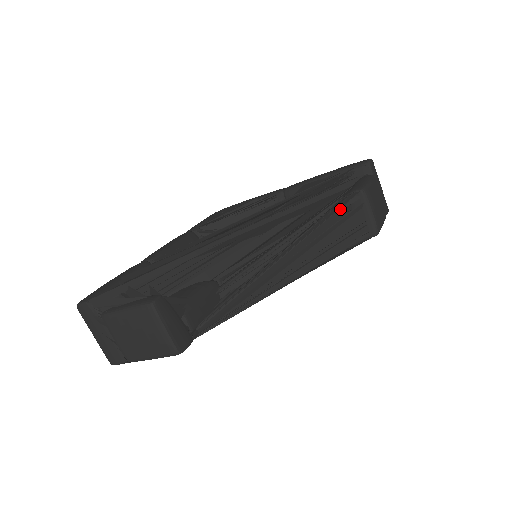
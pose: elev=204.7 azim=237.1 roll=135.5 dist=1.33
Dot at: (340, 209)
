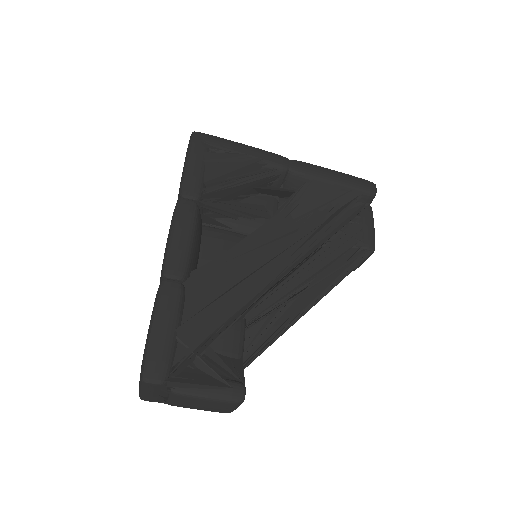
Dot at: (353, 261)
